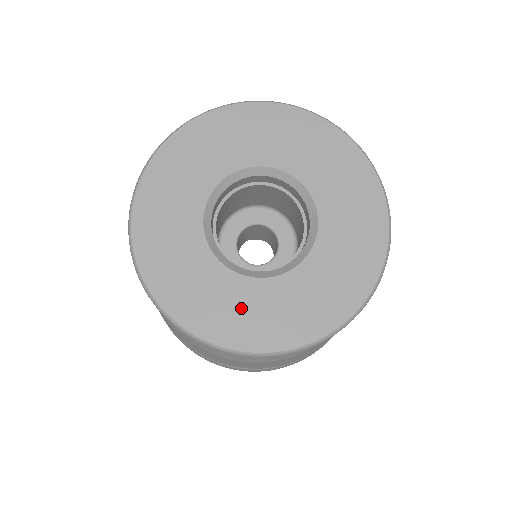
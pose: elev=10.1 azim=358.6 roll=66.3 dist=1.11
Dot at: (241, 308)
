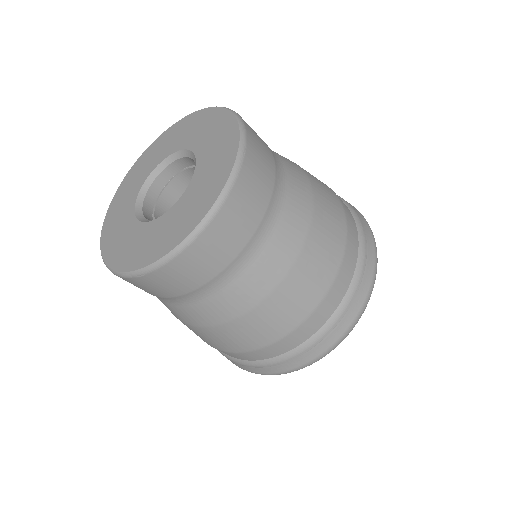
Dot at: (120, 230)
